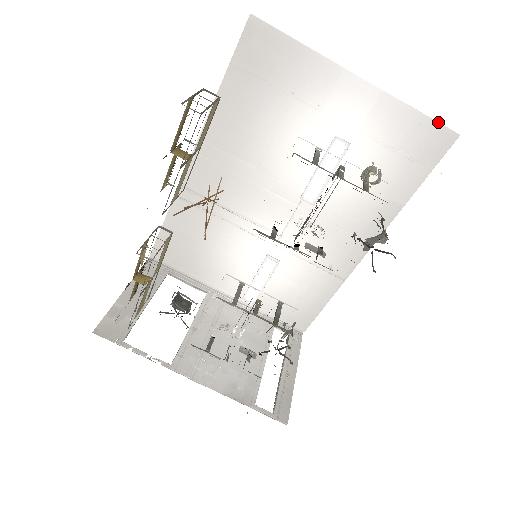
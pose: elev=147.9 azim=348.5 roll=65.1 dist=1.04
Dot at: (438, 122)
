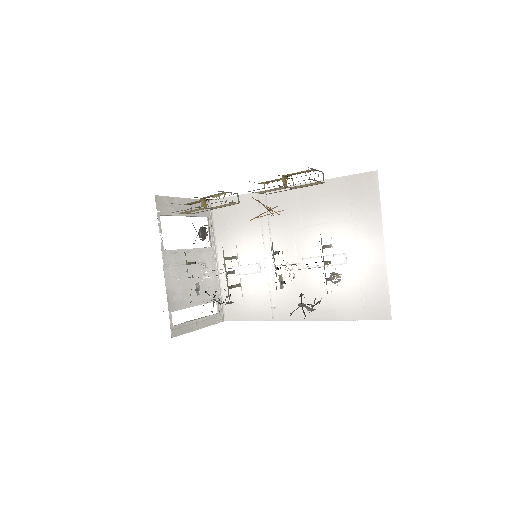
Dot at: occluded
